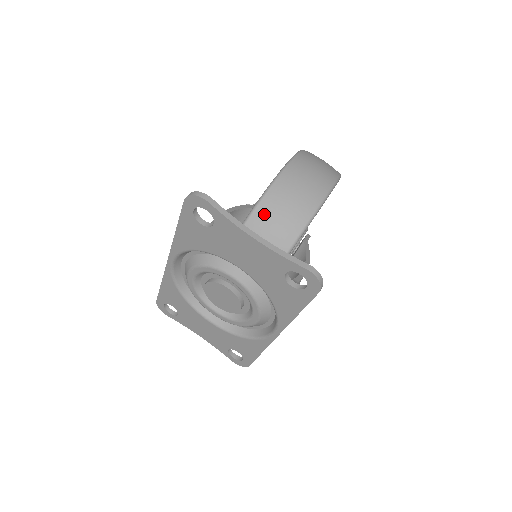
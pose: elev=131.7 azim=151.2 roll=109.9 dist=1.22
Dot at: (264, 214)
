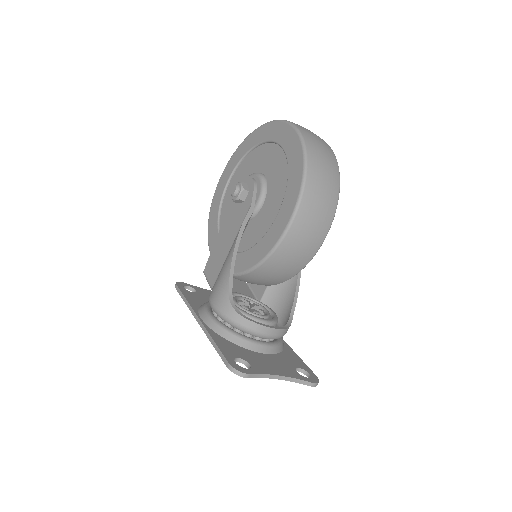
Dot at: (270, 267)
